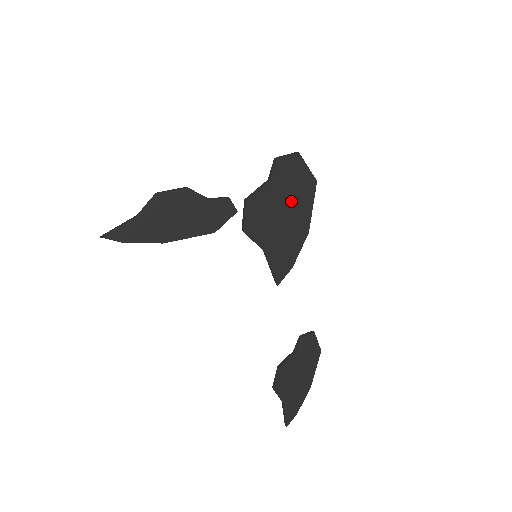
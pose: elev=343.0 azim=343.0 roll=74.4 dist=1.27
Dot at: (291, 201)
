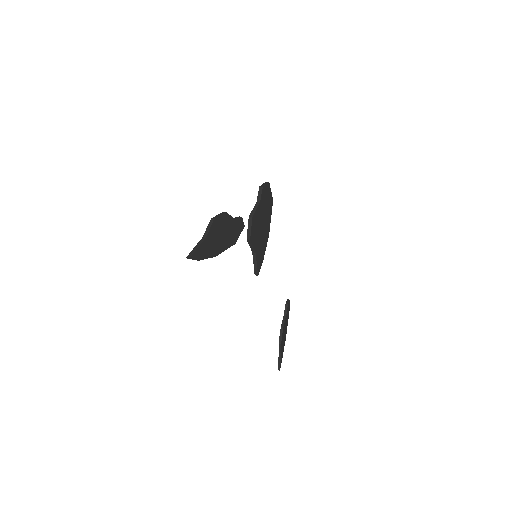
Dot at: (265, 215)
